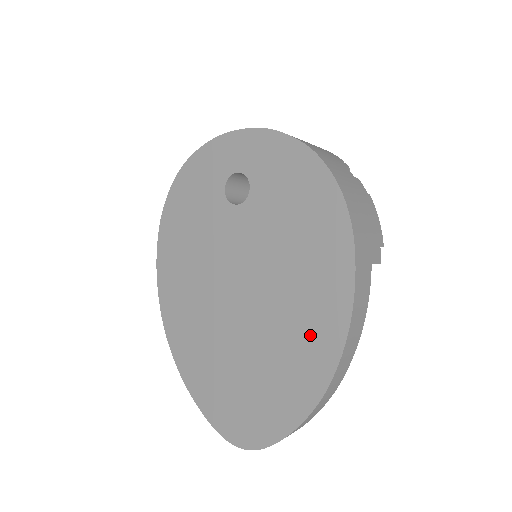
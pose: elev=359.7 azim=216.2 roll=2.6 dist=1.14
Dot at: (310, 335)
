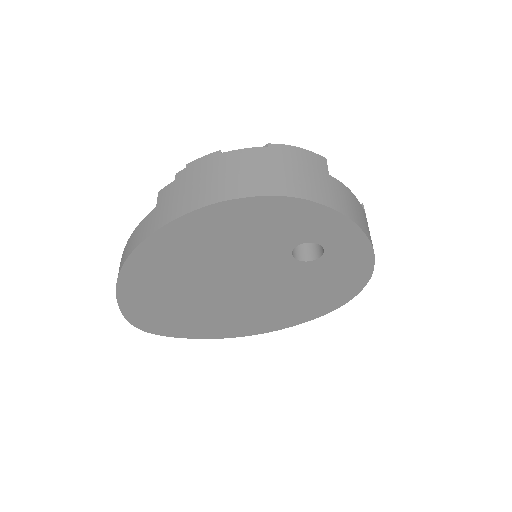
Dot at: (252, 323)
